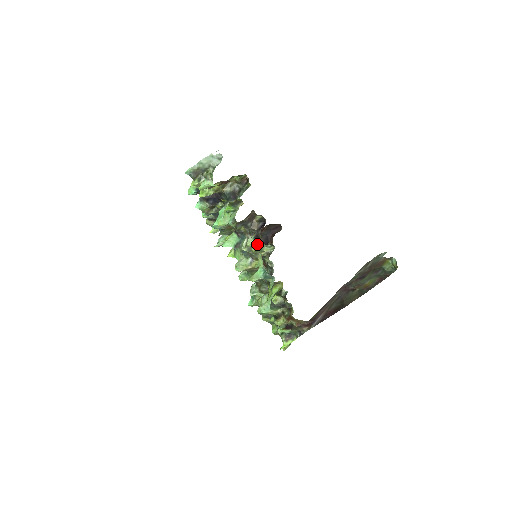
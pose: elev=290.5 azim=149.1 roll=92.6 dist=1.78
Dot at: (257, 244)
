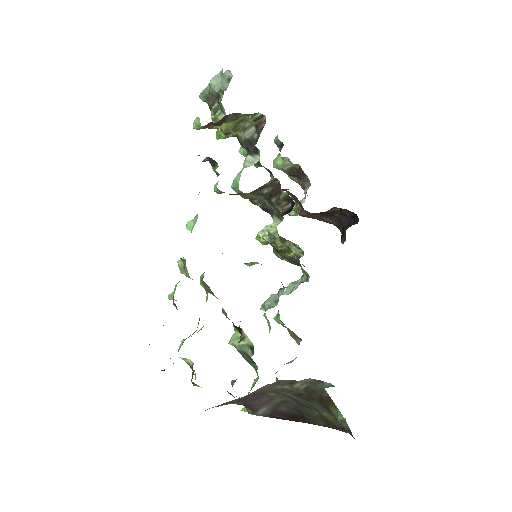
Dot at: (279, 236)
